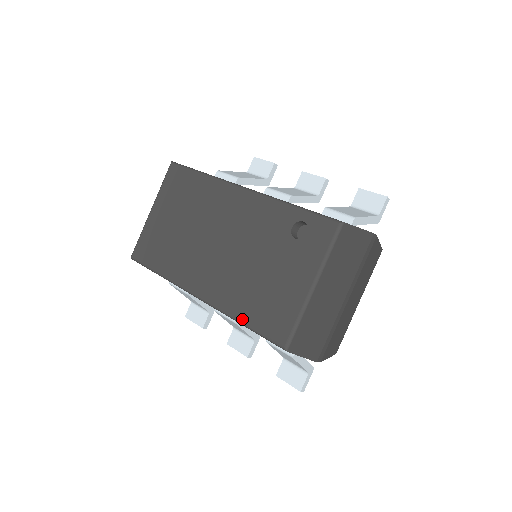
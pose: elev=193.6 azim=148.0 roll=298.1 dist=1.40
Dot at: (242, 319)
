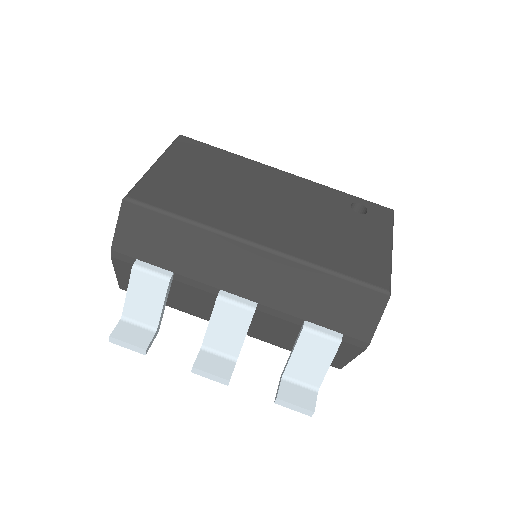
Dot at: (328, 266)
